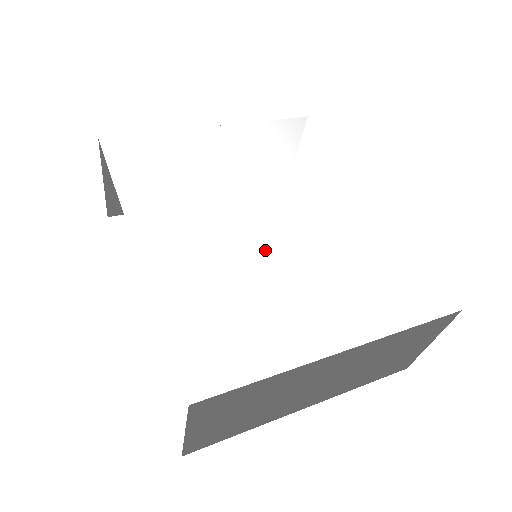
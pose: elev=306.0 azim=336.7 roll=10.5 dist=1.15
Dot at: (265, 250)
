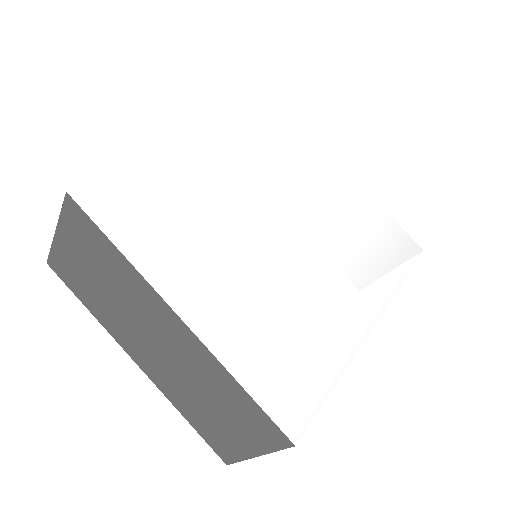
Dot at: (250, 231)
